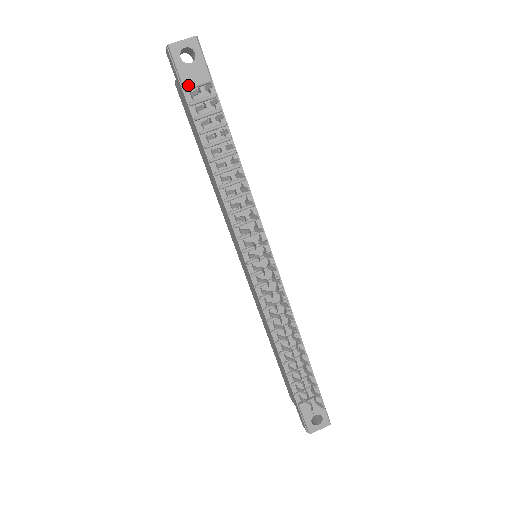
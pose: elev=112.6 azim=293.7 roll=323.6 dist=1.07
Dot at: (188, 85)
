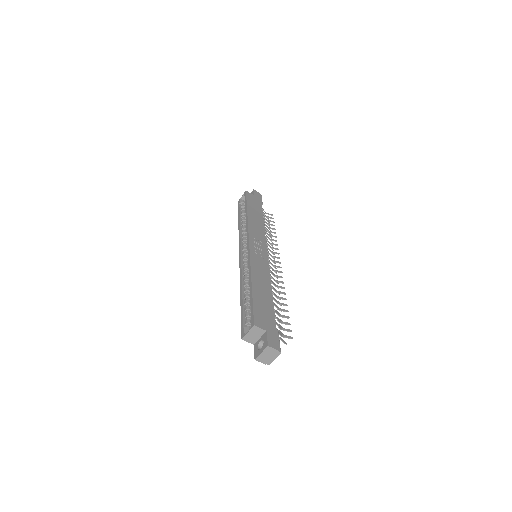
Dot at: occluded
